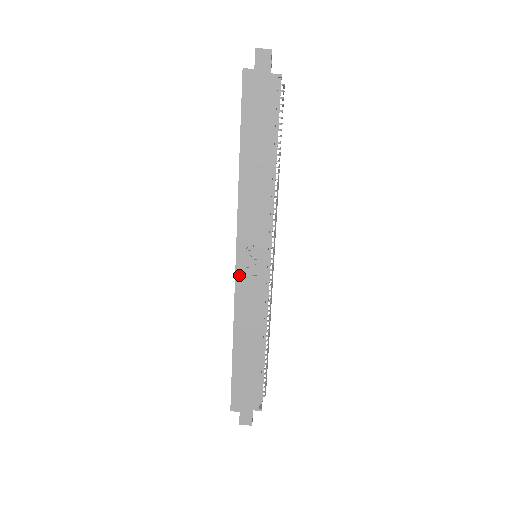
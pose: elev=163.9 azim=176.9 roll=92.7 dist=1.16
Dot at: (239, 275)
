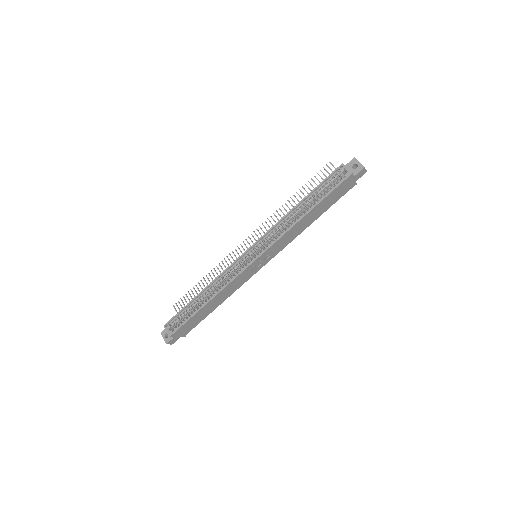
Dot at: (248, 269)
